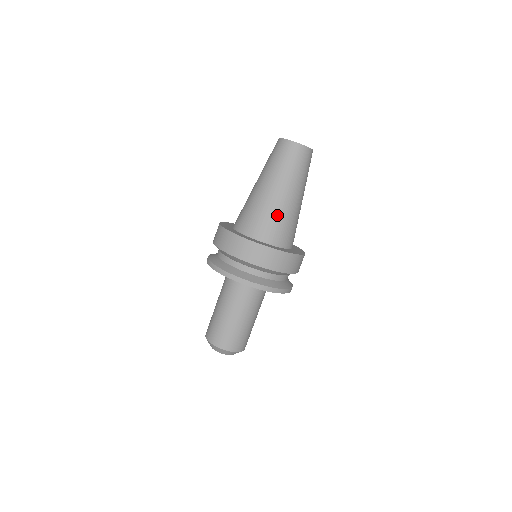
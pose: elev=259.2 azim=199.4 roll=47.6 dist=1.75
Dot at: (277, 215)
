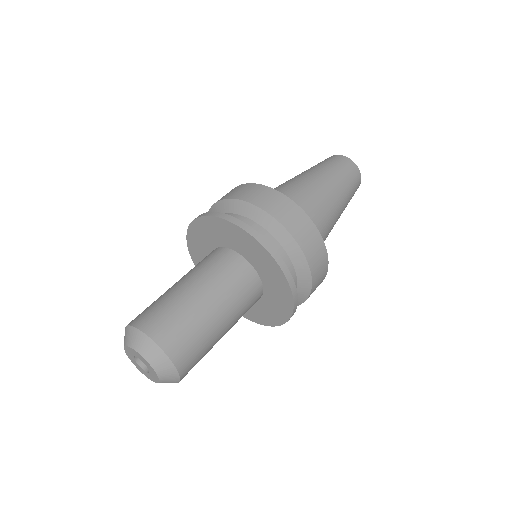
Dot at: (321, 210)
